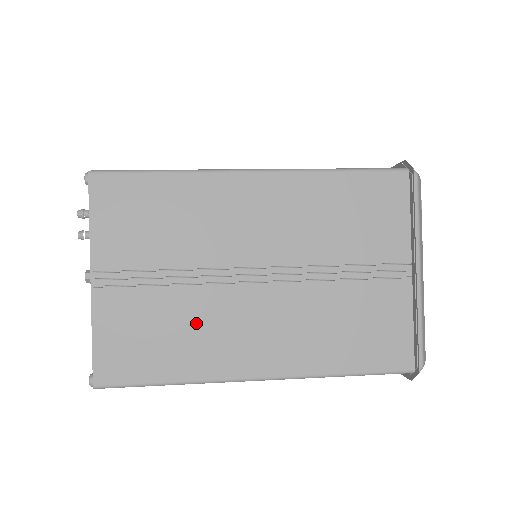
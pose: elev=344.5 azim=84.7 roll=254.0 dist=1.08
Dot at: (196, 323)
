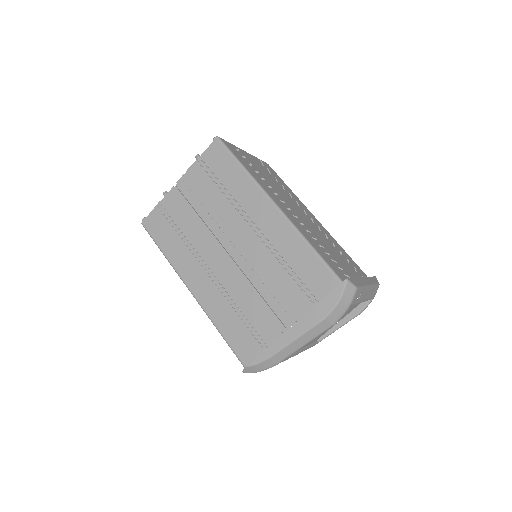
Dot at: occluded
